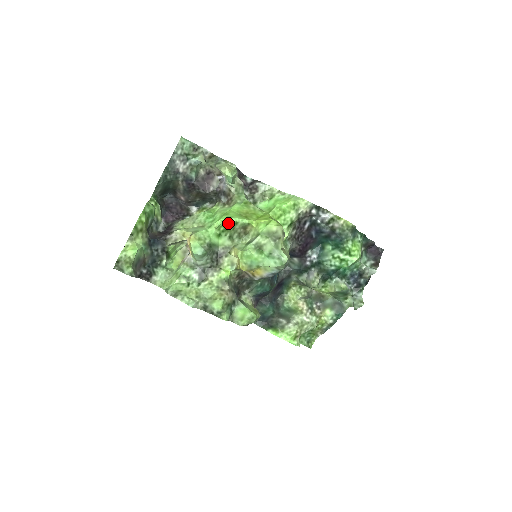
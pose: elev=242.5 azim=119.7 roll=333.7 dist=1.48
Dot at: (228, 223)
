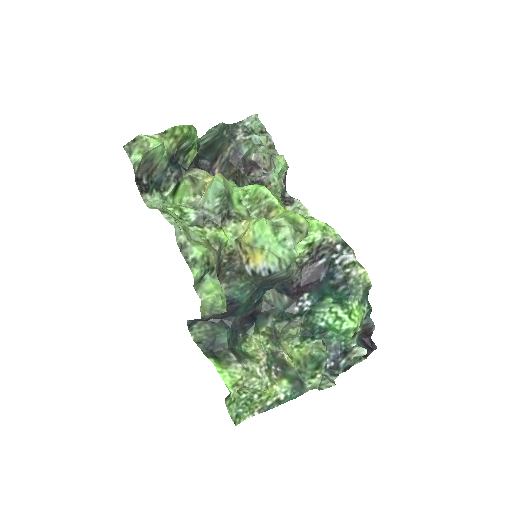
Dot at: (258, 192)
